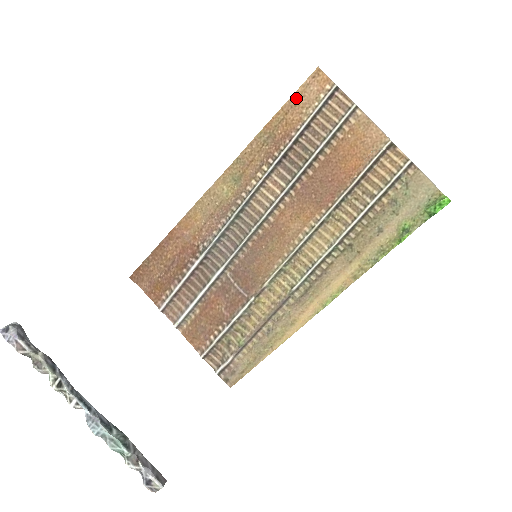
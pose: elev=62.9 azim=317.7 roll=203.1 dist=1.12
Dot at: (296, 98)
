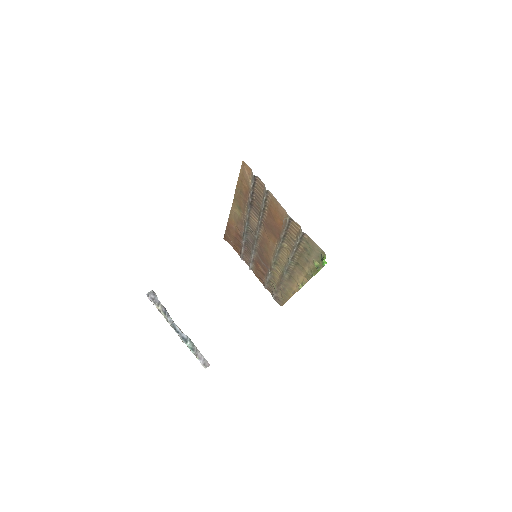
Dot at: (242, 174)
